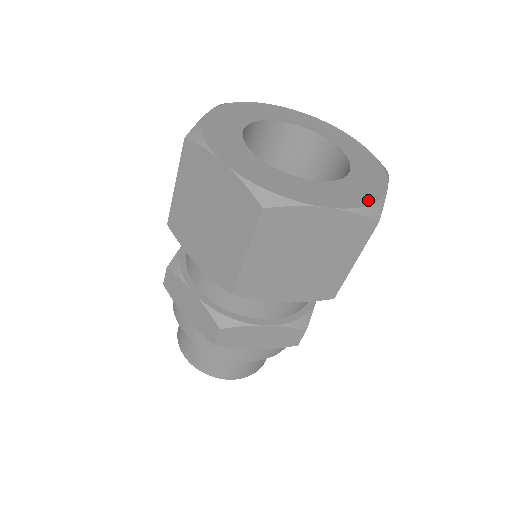
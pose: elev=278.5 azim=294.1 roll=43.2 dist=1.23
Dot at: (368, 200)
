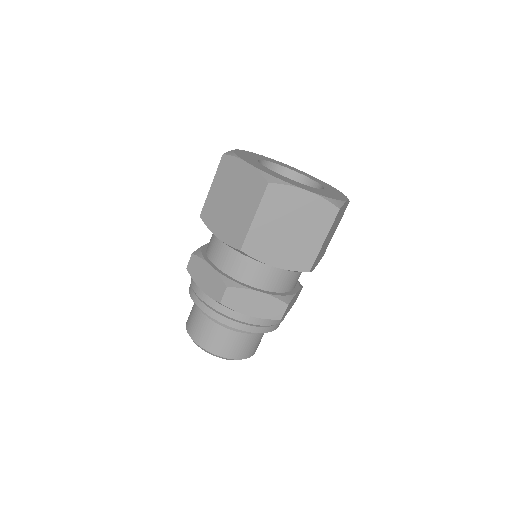
Dot at: (333, 198)
